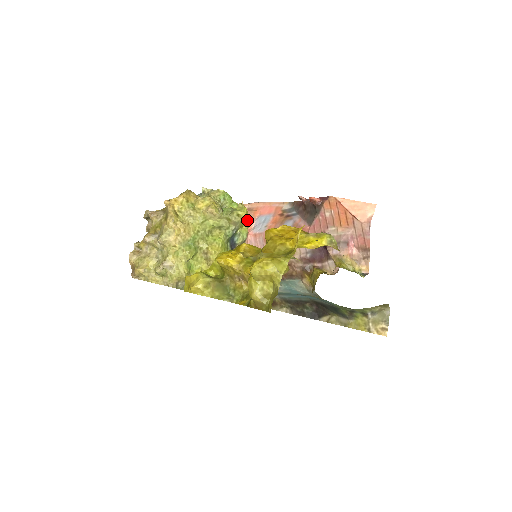
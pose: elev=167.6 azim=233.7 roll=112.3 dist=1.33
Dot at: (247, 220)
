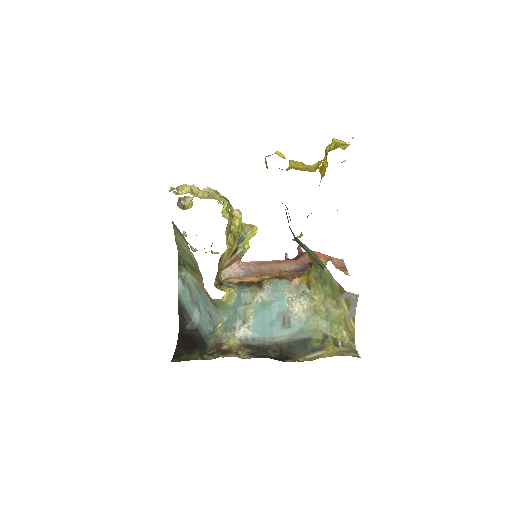
Dot at: (248, 245)
